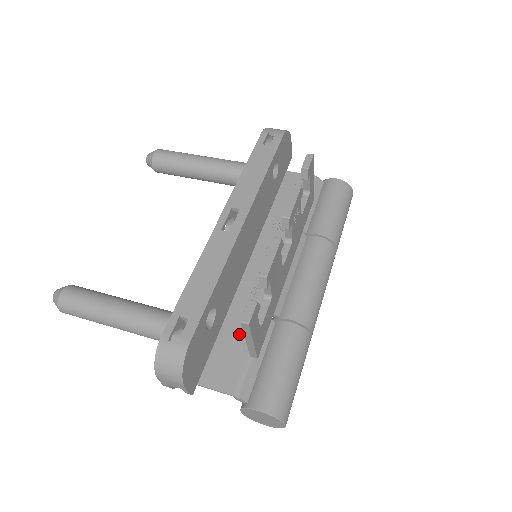
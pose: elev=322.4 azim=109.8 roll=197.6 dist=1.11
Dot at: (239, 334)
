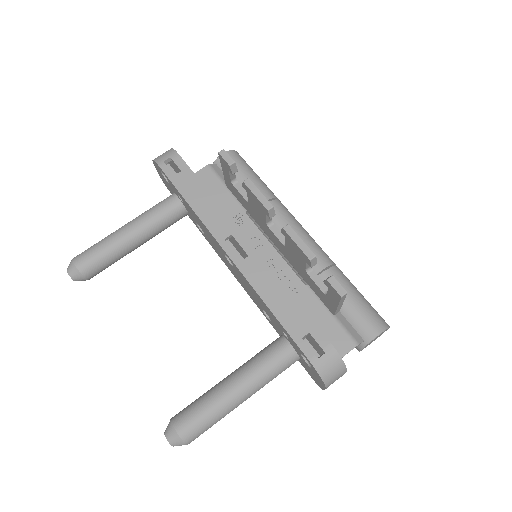
Dot at: (310, 312)
